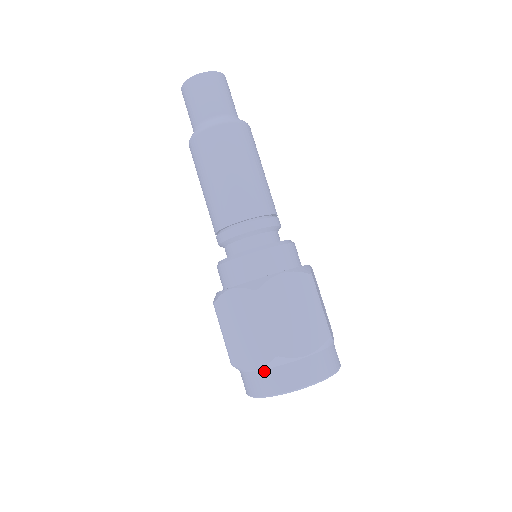
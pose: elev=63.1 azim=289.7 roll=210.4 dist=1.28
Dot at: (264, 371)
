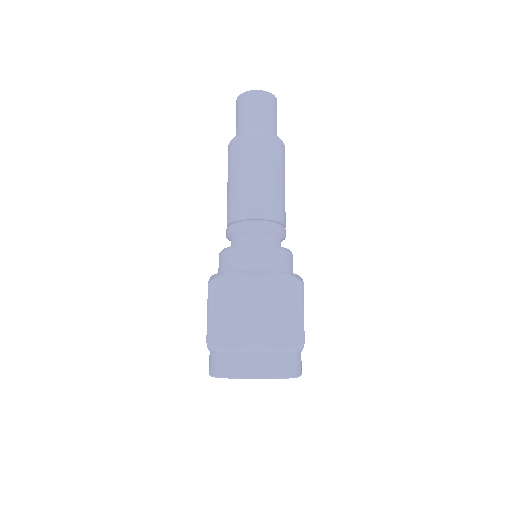
Dot at: (238, 353)
